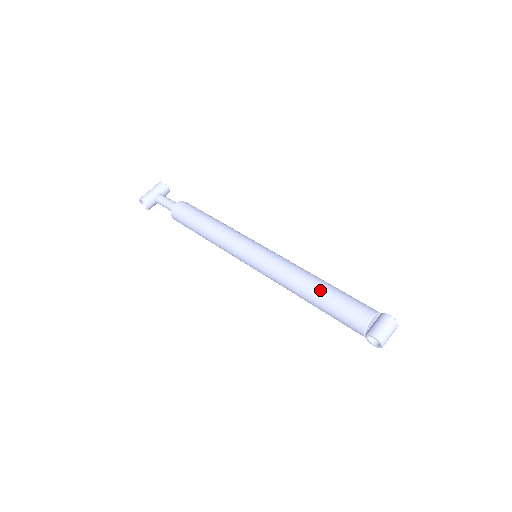
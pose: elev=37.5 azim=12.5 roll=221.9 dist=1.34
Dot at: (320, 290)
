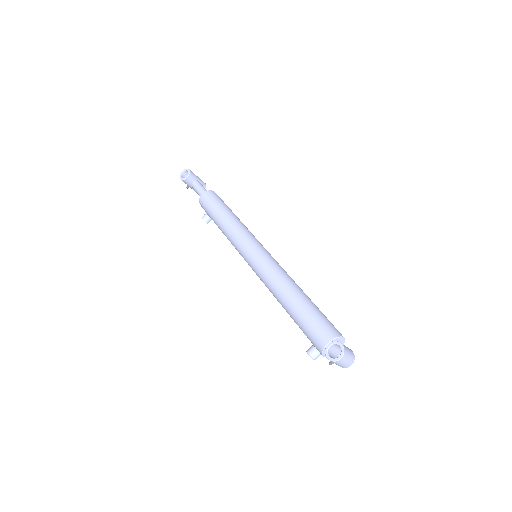
Dot at: (308, 297)
